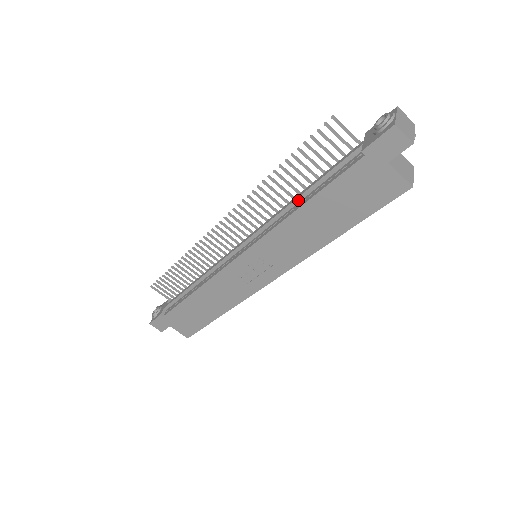
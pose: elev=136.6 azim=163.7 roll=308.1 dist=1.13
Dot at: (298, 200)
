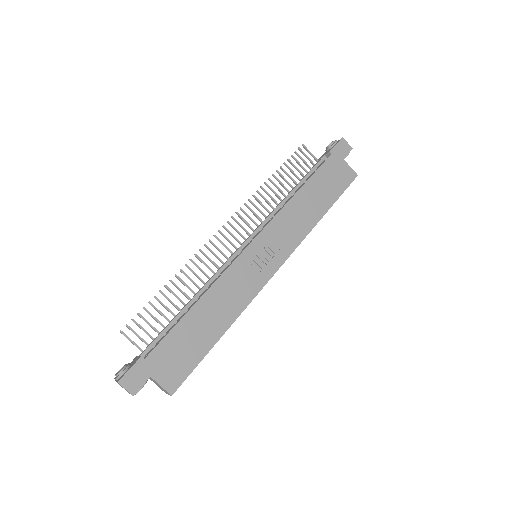
Dot at: (291, 194)
